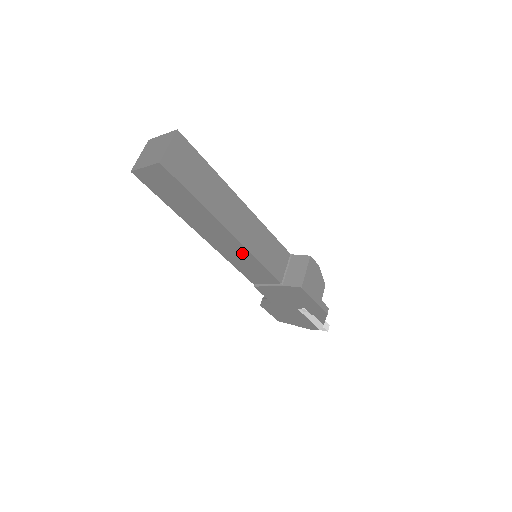
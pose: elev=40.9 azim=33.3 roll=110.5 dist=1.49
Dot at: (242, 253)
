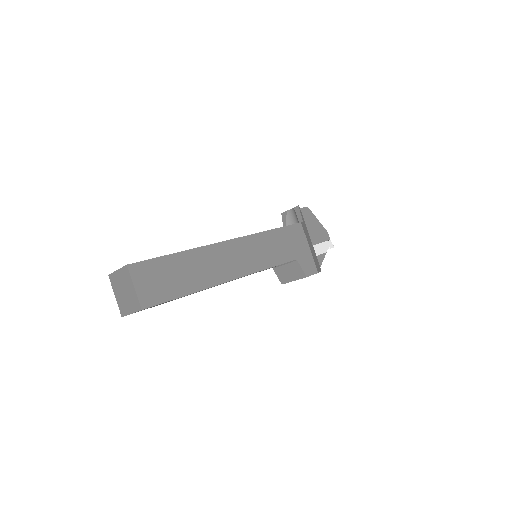
Dot at: occluded
